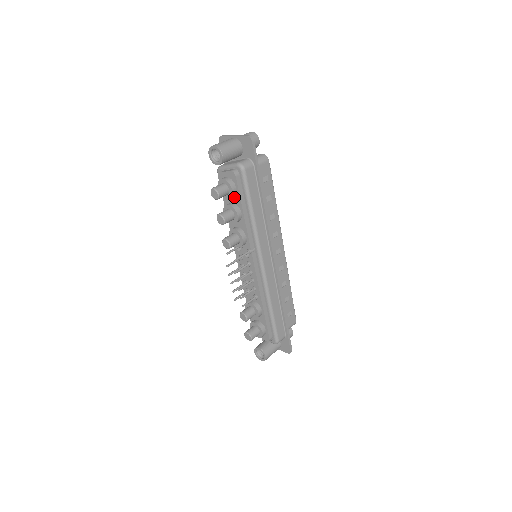
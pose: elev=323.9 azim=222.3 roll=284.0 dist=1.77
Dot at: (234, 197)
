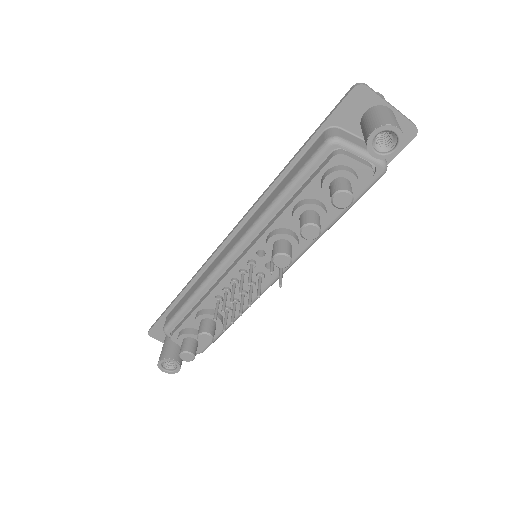
Dot at: occluded
